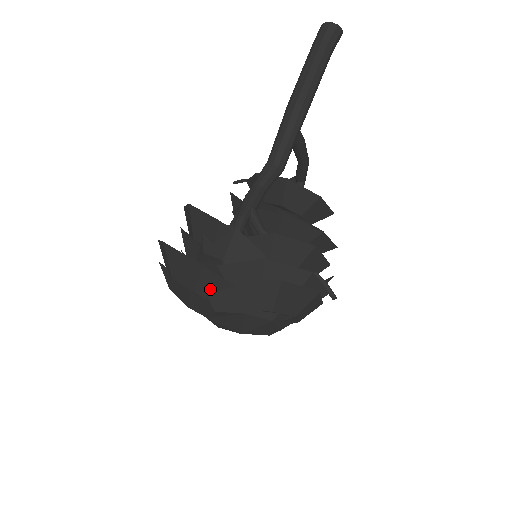
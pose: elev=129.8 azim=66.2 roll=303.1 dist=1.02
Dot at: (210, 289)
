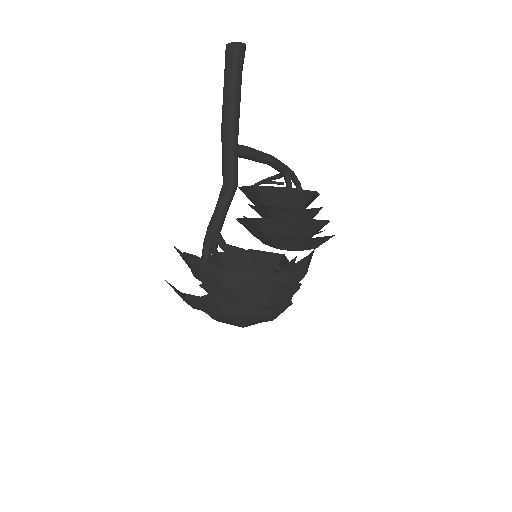
Dot at: (199, 304)
